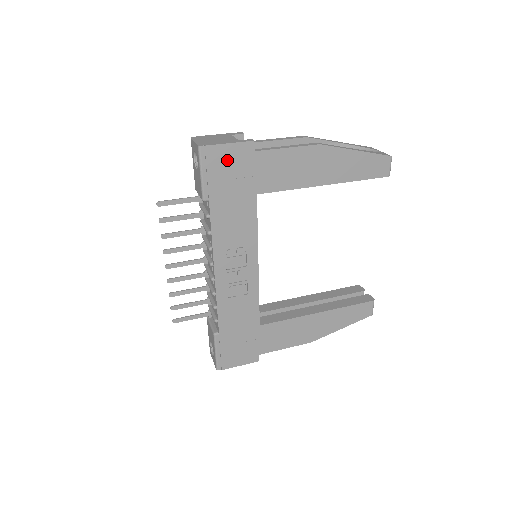
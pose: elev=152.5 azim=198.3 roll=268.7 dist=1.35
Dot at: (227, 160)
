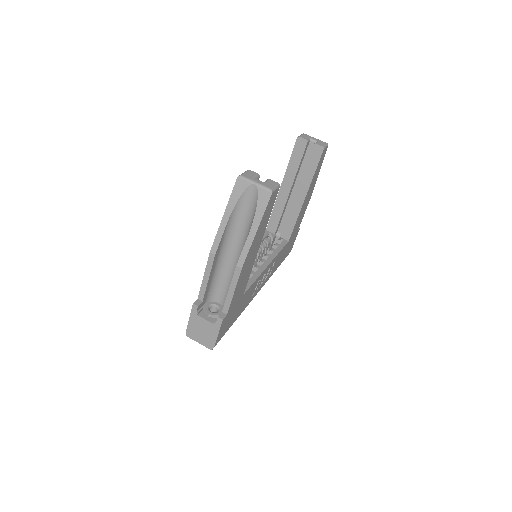
Dot at: (224, 328)
